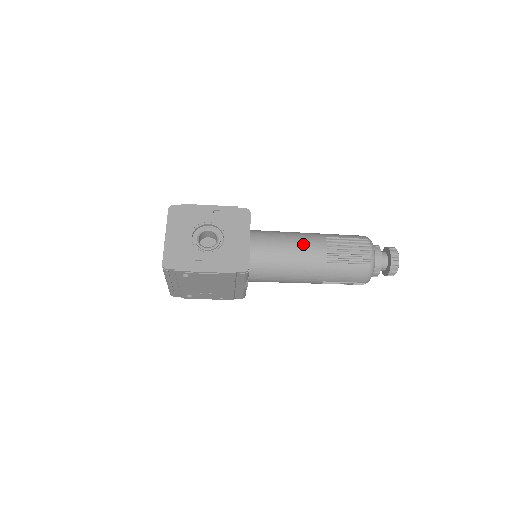
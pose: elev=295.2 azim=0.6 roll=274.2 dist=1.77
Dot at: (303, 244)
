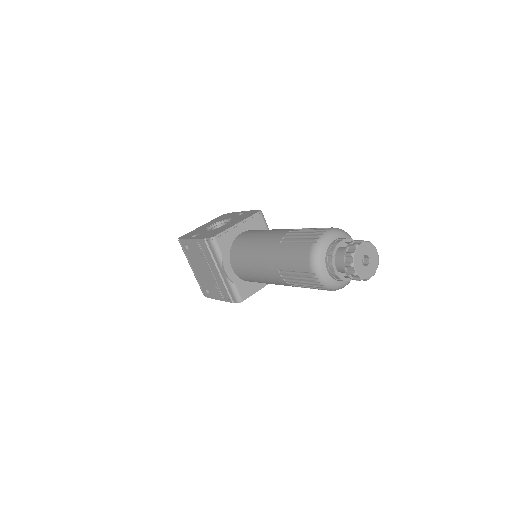
Dot at: (275, 231)
